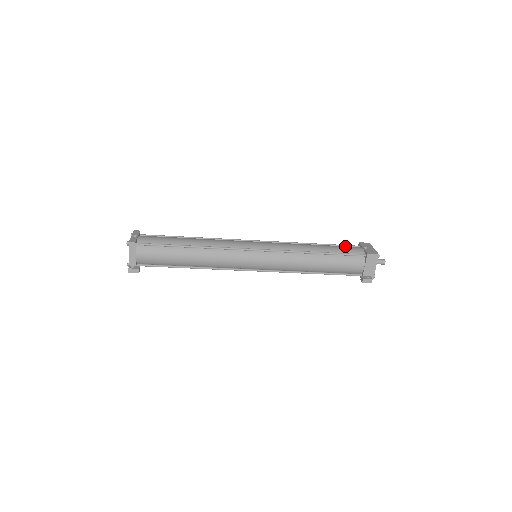
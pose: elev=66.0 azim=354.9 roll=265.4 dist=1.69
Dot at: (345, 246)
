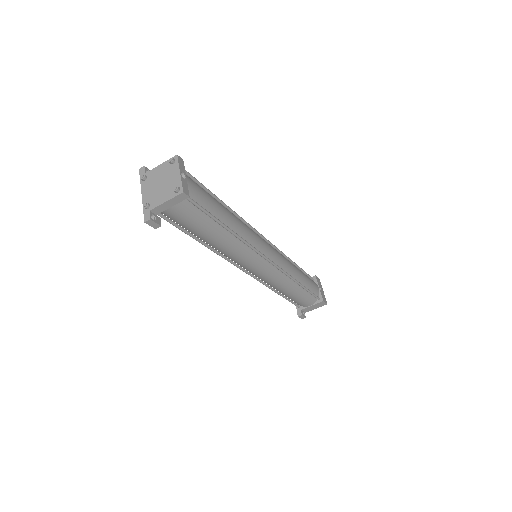
Dot at: (311, 280)
